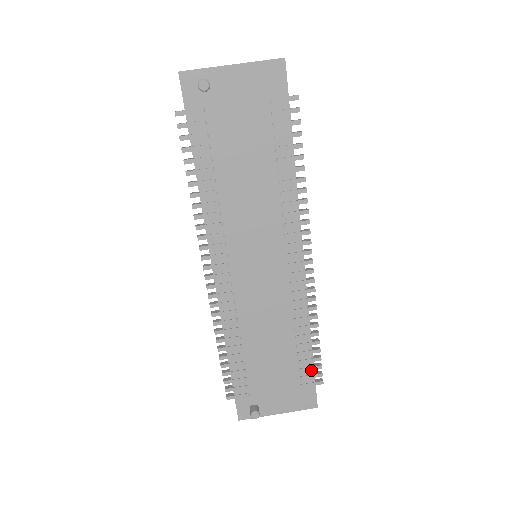
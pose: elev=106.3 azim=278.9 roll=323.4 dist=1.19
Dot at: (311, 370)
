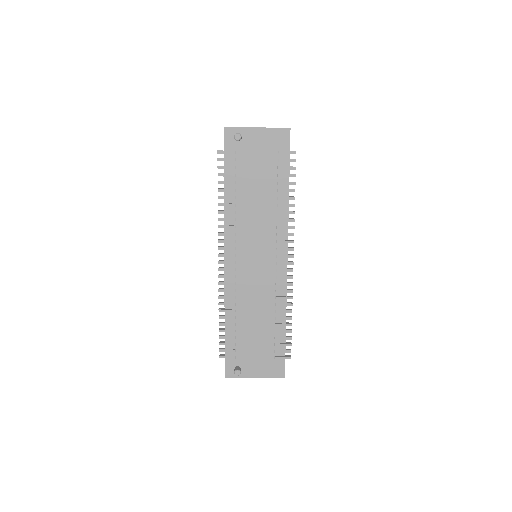
Dot at: (283, 346)
